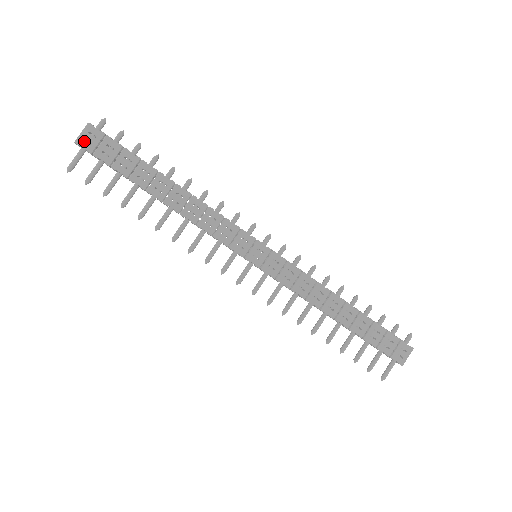
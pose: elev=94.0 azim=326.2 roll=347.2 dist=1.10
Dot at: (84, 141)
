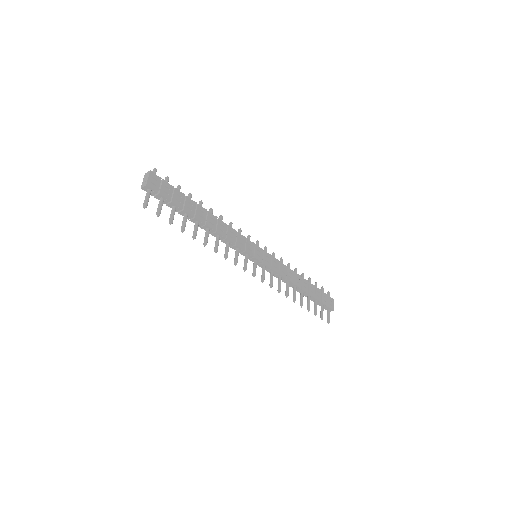
Dot at: (151, 184)
